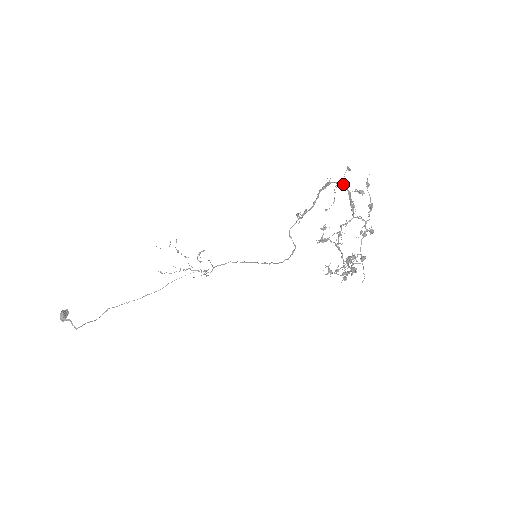
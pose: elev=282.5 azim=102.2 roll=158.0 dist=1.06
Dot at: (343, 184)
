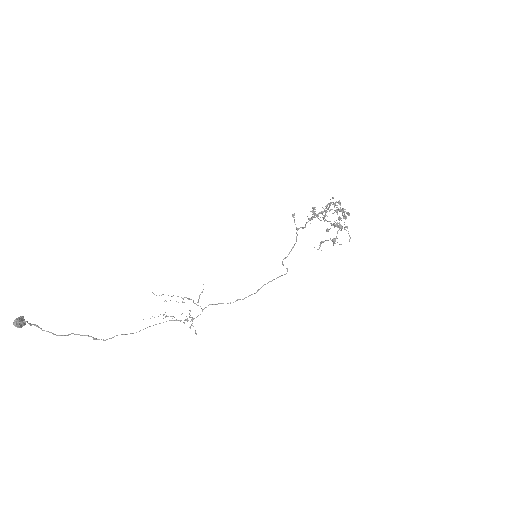
Dot at: (323, 211)
